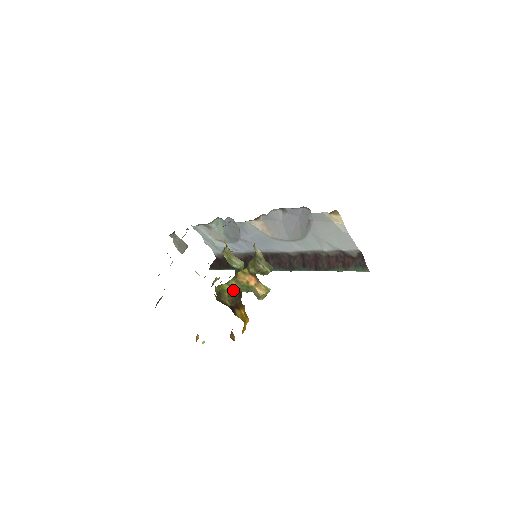
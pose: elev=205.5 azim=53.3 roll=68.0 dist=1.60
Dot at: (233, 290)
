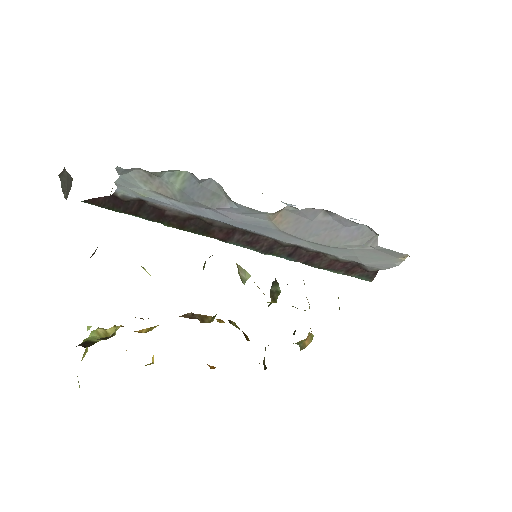
Dot at: occluded
